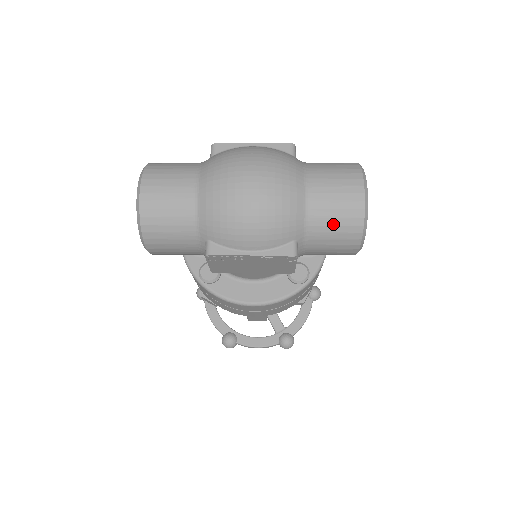
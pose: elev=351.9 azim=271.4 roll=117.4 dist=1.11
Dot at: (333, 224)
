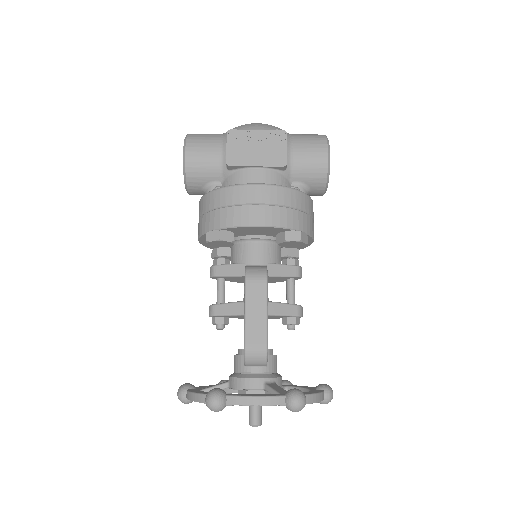
Dot at: (307, 136)
